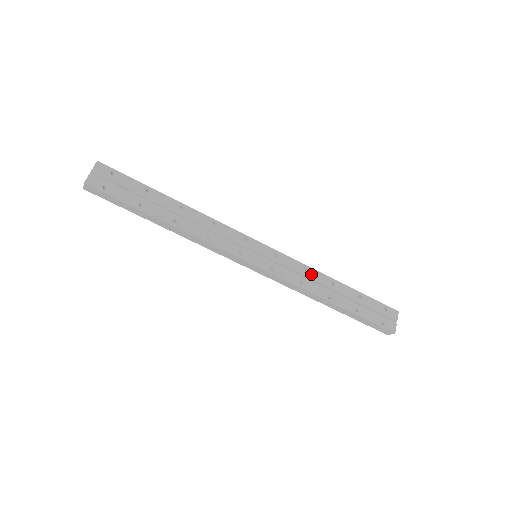
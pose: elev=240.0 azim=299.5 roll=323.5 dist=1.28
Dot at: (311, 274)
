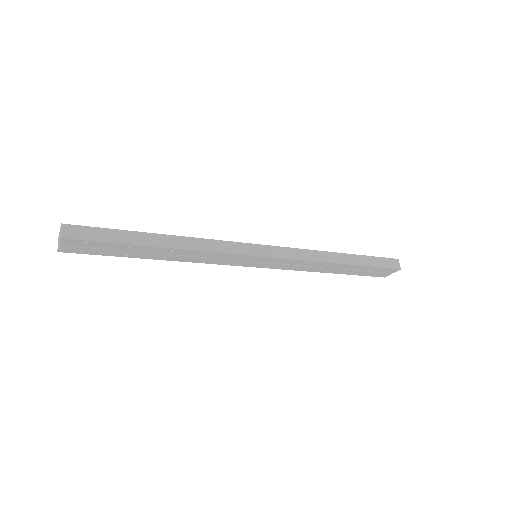
Dot at: (313, 264)
